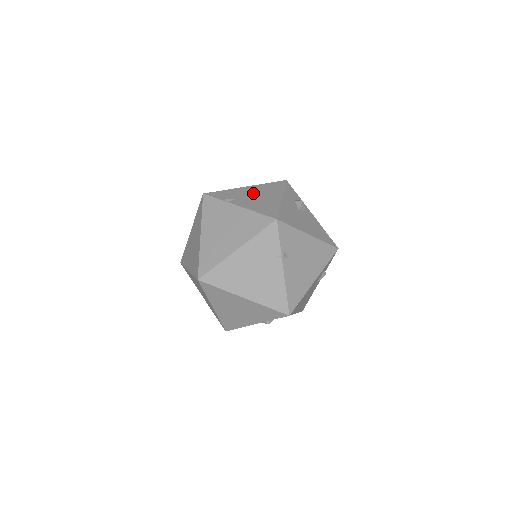
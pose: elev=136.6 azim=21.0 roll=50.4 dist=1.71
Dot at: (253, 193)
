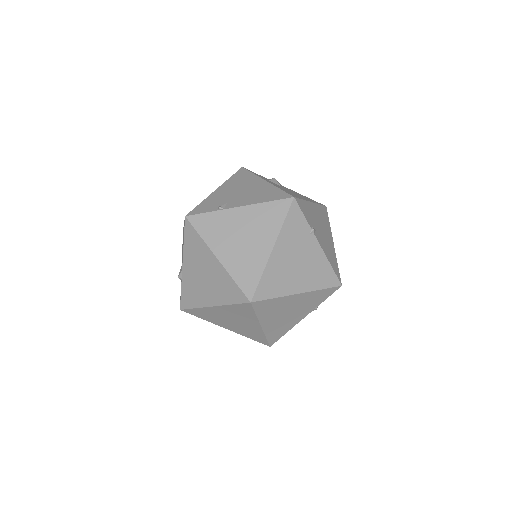
Dot at: (233, 191)
